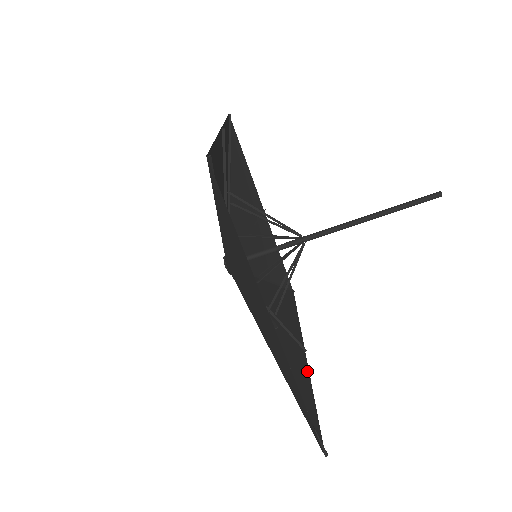
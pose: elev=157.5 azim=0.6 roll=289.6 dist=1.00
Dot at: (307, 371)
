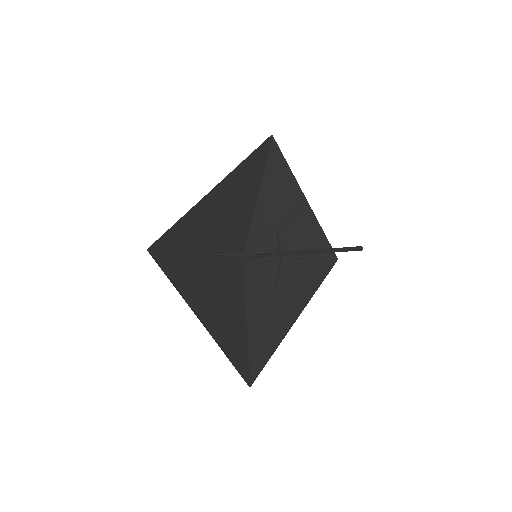
Dot at: (286, 331)
